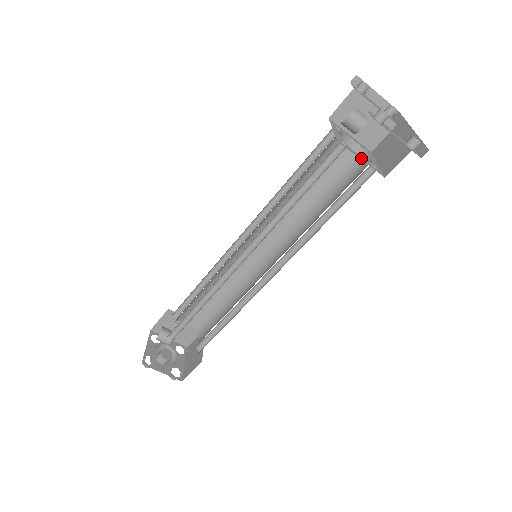
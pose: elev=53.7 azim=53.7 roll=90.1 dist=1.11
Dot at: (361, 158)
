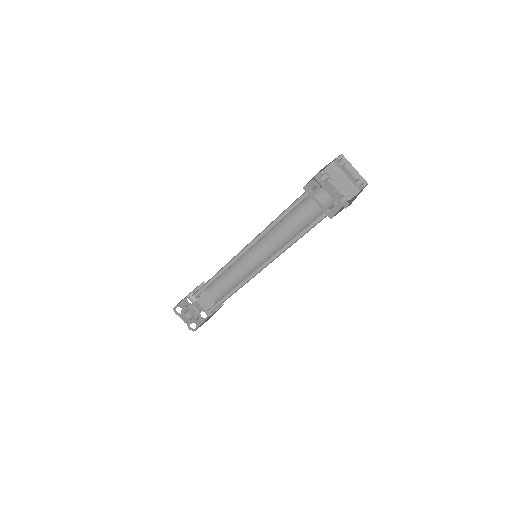
Dot at: (318, 203)
